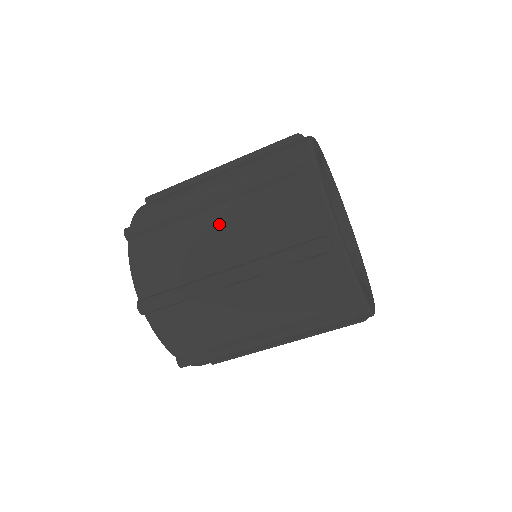
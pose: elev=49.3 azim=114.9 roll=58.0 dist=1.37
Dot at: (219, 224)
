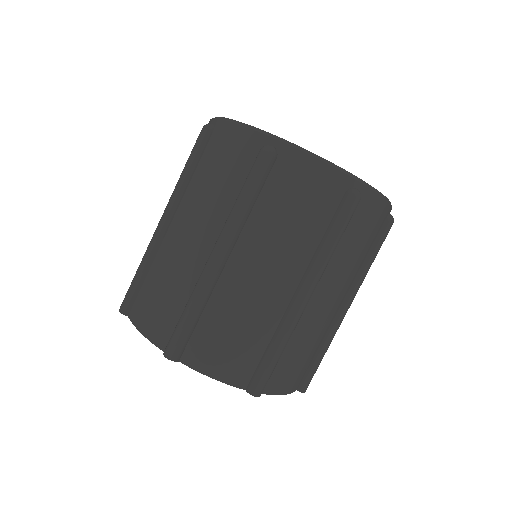
Dot at: (253, 265)
